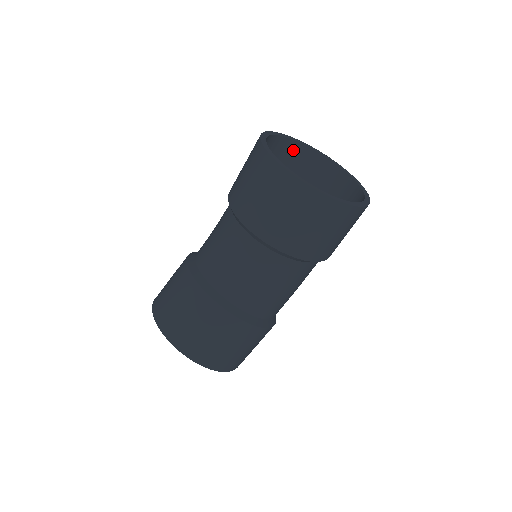
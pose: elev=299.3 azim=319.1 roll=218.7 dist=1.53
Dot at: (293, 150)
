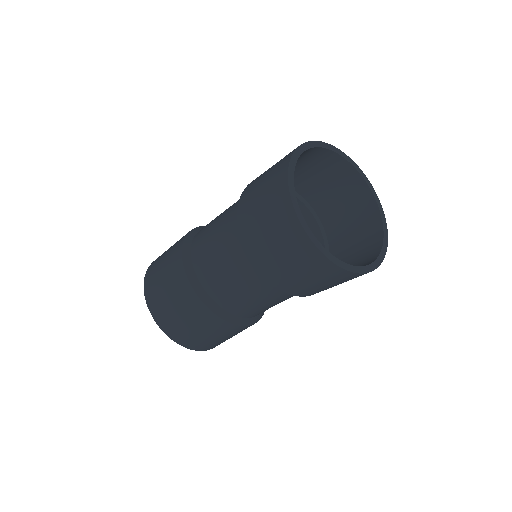
Dot at: (309, 153)
